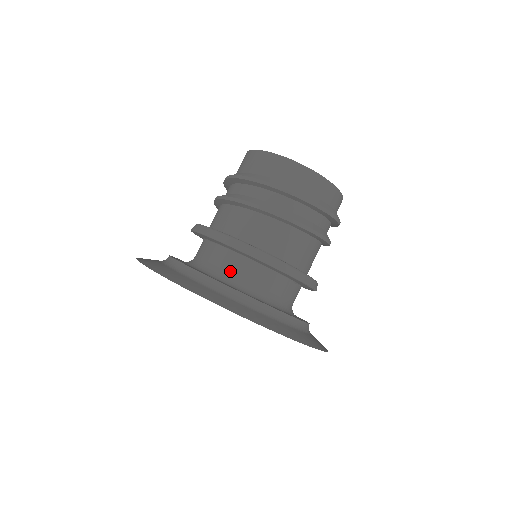
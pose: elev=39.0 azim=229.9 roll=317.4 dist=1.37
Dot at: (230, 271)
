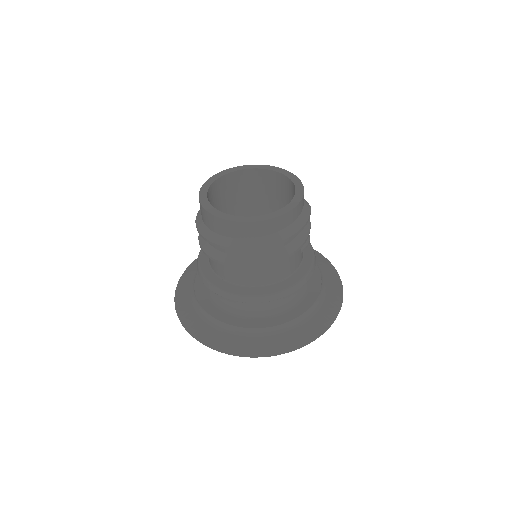
Dot at: occluded
